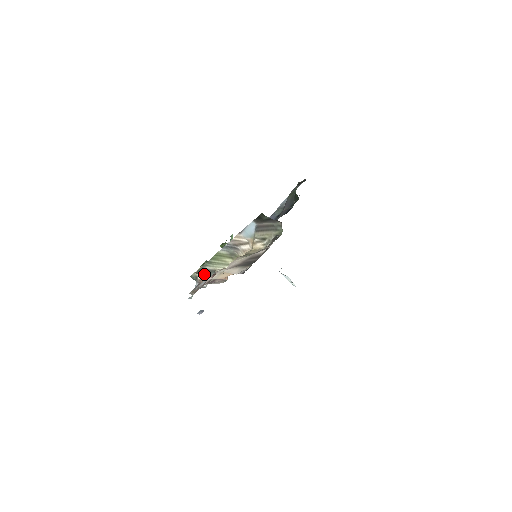
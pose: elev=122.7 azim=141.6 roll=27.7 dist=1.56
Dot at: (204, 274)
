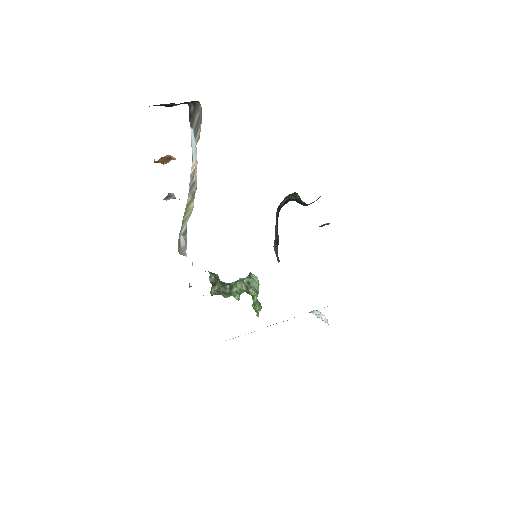
Dot at: (184, 248)
